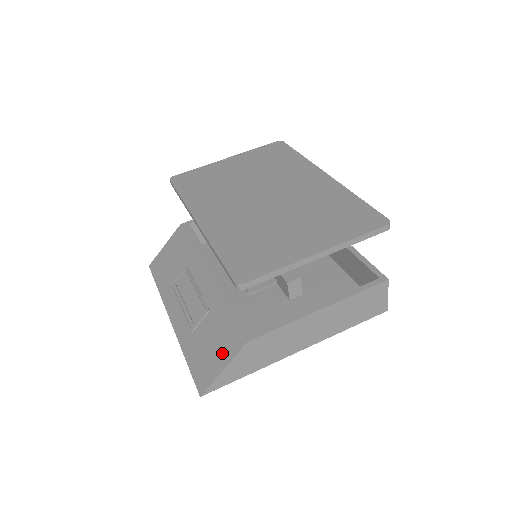
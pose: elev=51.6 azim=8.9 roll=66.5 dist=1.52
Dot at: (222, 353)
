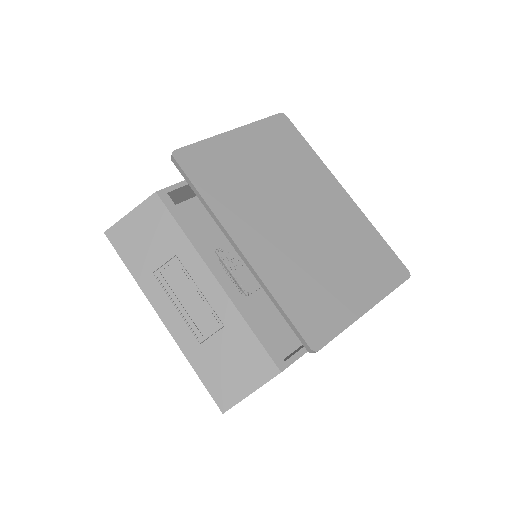
Dot at: (248, 376)
